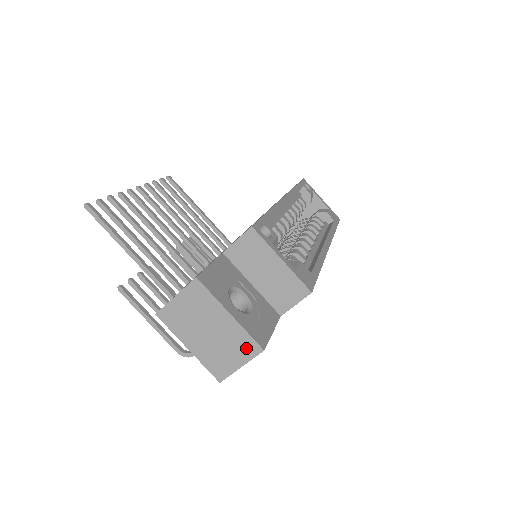
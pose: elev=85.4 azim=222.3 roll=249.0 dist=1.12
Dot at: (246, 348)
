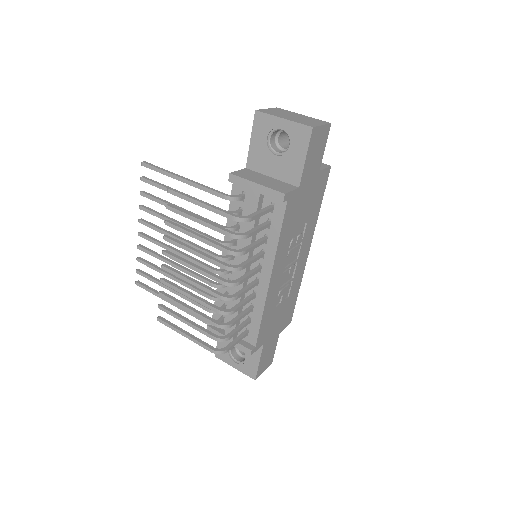
Dot at: (320, 122)
